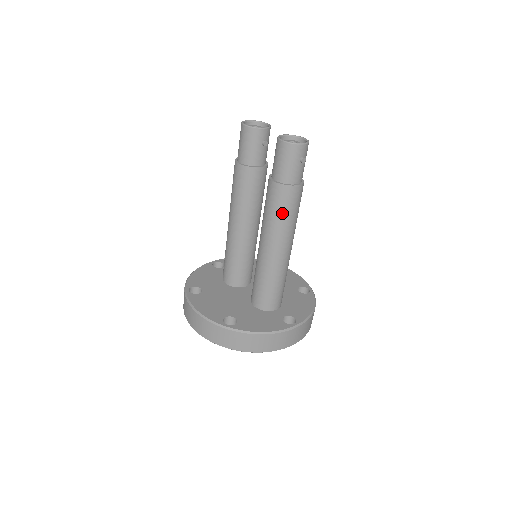
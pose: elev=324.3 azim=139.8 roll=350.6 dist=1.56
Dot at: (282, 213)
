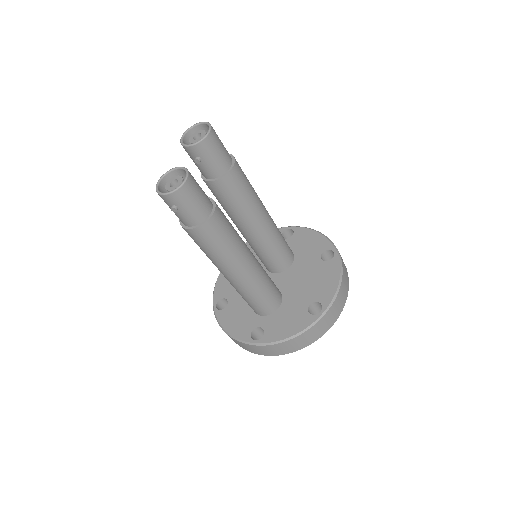
Dot at: occluded
